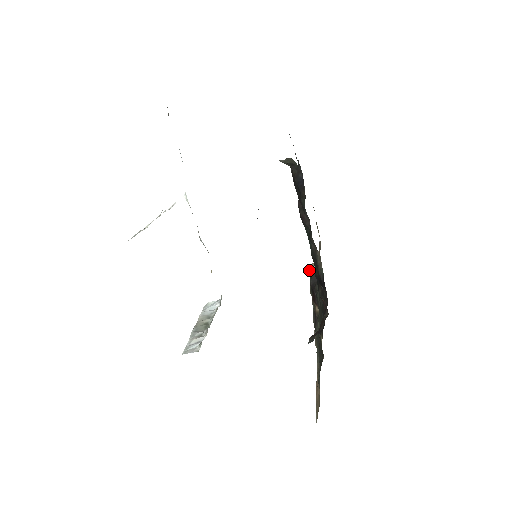
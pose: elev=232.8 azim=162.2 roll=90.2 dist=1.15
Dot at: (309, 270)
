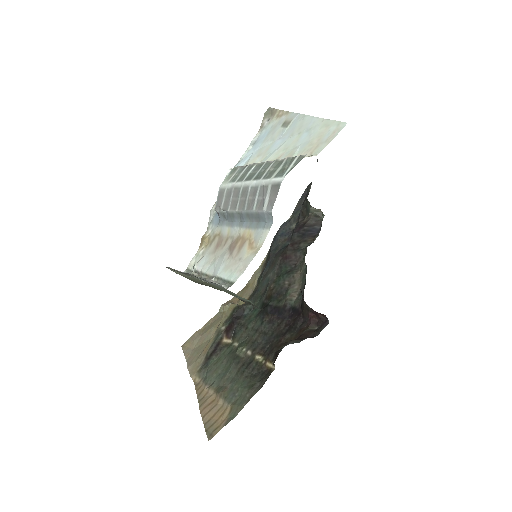
Dot at: (233, 305)
